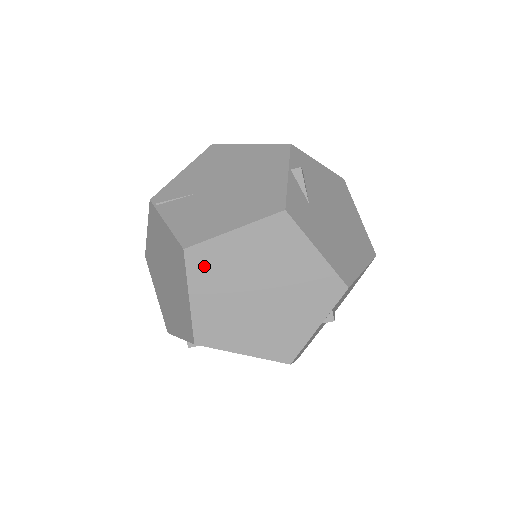
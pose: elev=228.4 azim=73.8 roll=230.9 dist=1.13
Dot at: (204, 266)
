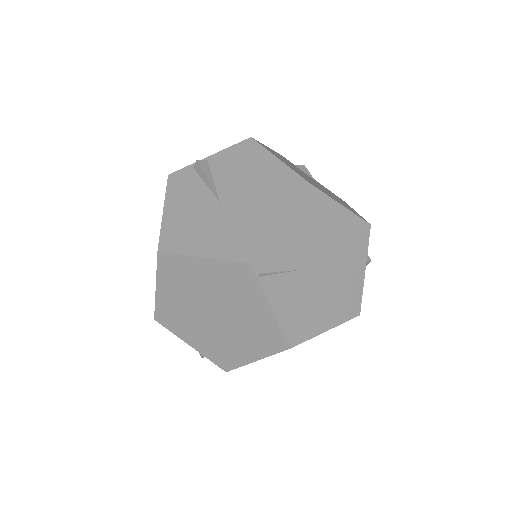
Dot at: occluded
